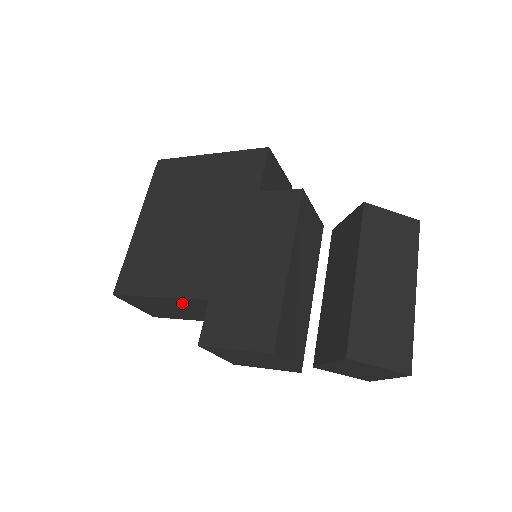
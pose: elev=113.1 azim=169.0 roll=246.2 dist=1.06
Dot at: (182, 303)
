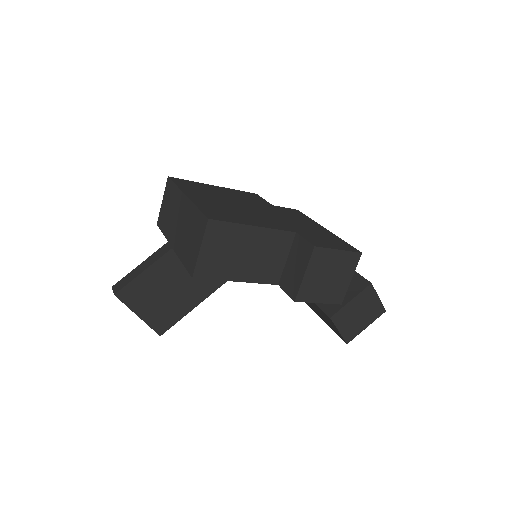
Dot at: (265, 239)
